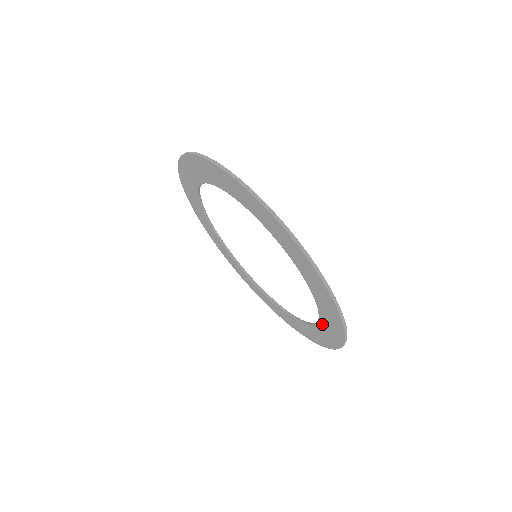
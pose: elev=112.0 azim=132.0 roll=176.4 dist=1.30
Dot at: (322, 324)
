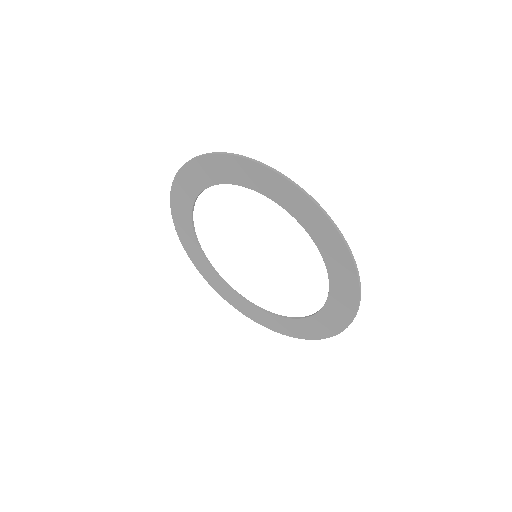
Dot at: (307, 227)
